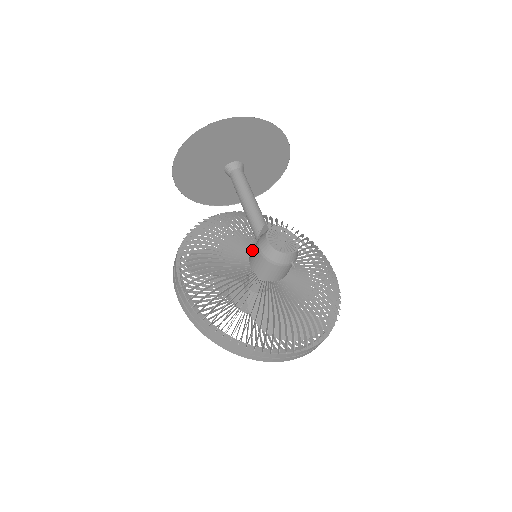
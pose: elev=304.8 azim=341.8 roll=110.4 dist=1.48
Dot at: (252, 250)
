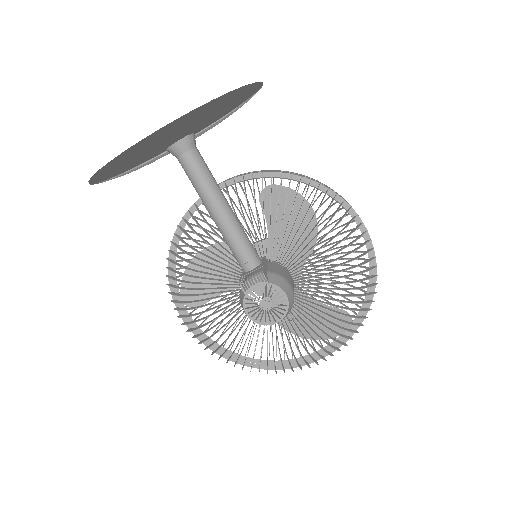
Dot at: occluded
